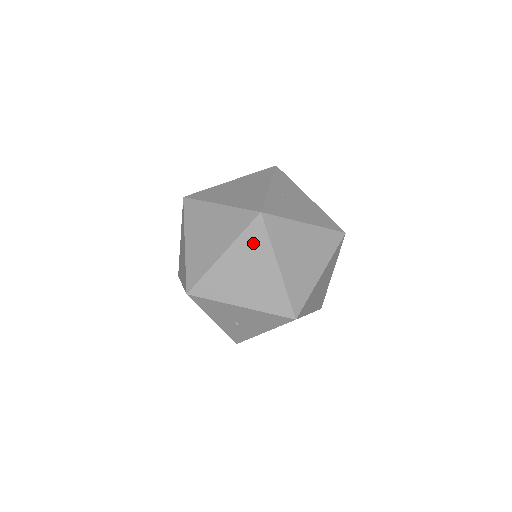
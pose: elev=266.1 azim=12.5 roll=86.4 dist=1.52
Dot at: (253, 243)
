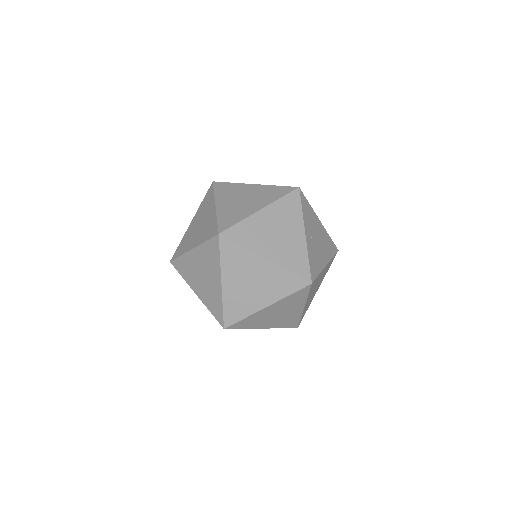
Dot at: (294, 299)
